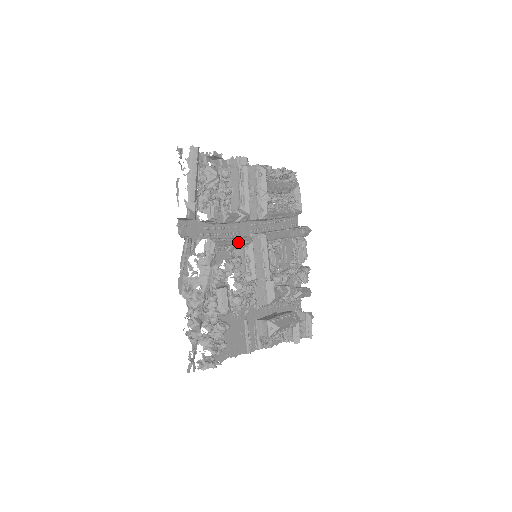
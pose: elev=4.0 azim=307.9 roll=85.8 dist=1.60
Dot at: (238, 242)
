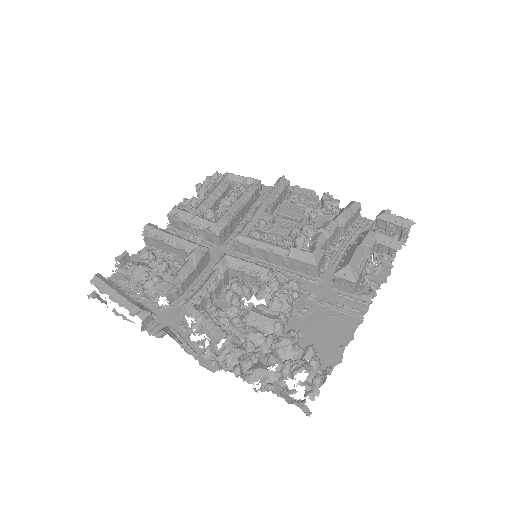
Dot at: (214, 273)
